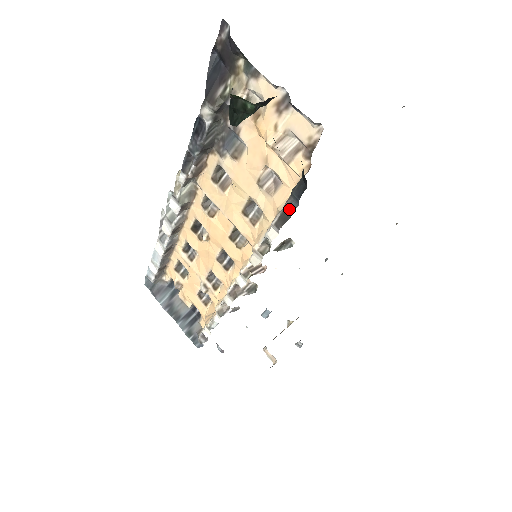
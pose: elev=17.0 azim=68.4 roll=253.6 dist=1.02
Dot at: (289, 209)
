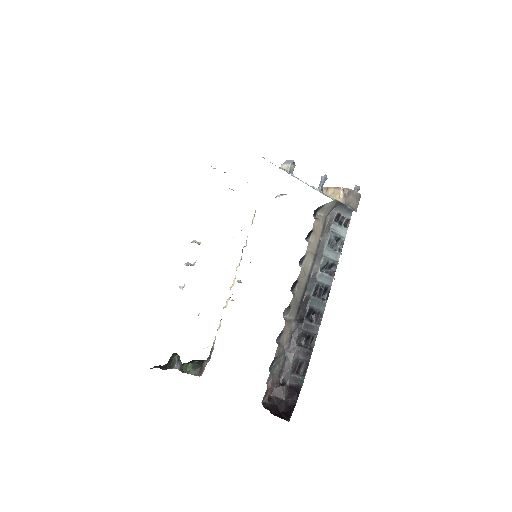
Dot at: occluded
